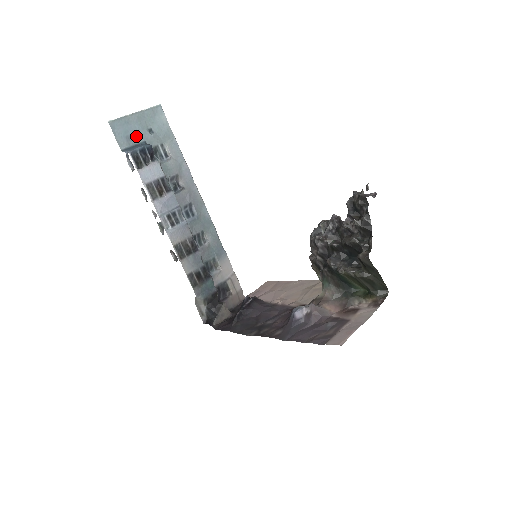
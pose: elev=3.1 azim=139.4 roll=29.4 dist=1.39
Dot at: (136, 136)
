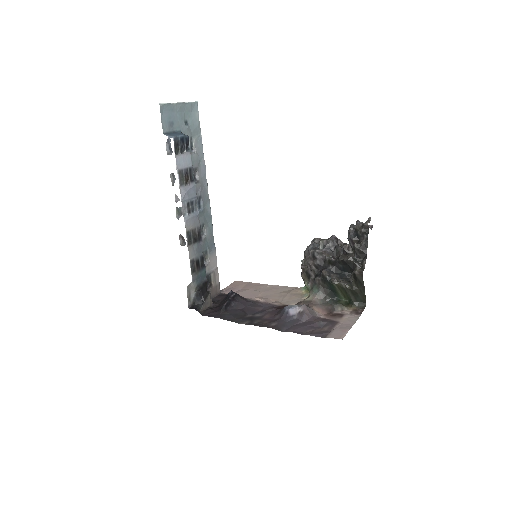
Dot at: (175, 124)
